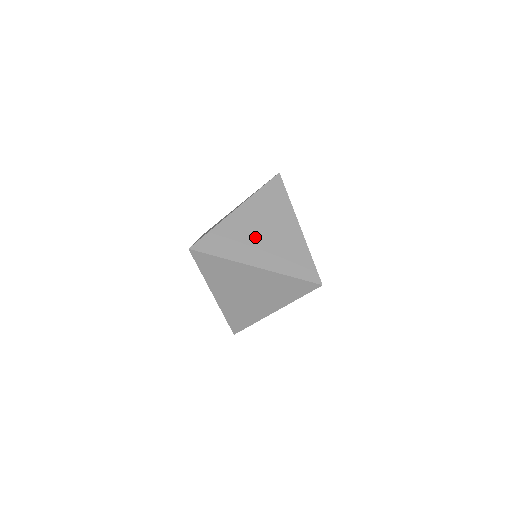
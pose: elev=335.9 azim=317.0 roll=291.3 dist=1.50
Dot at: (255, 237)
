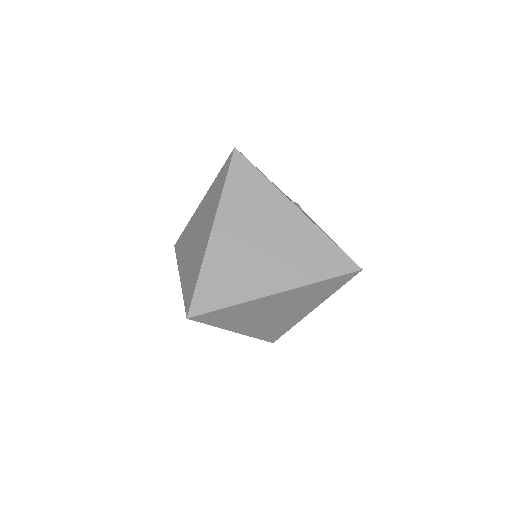
Dot at: (254, 255)
